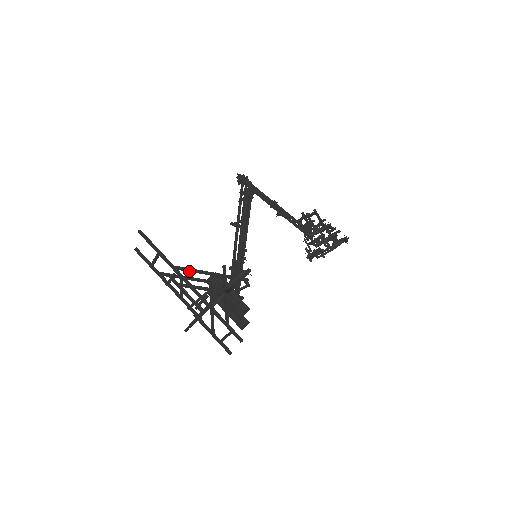
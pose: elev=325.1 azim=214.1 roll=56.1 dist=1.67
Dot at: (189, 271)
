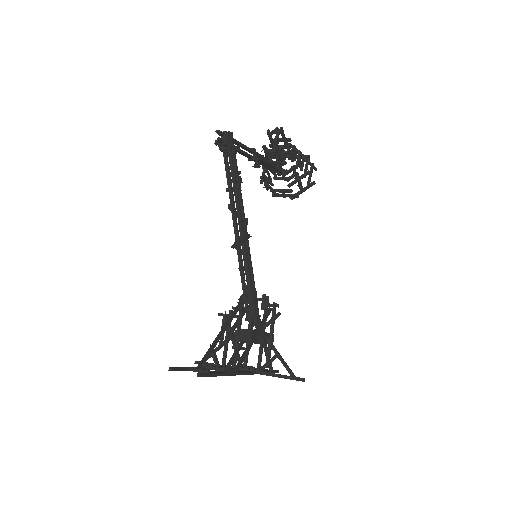
Dot at: (242, 360)
